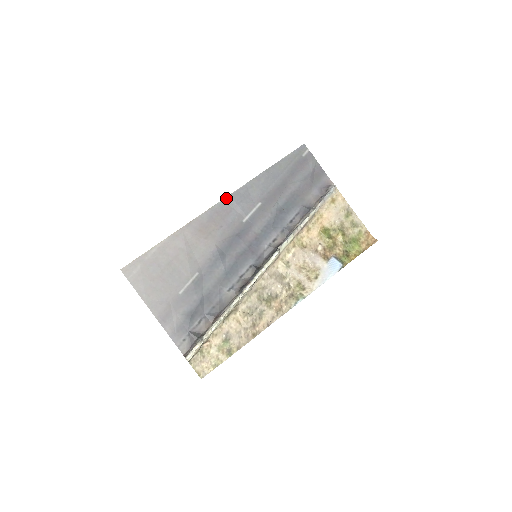
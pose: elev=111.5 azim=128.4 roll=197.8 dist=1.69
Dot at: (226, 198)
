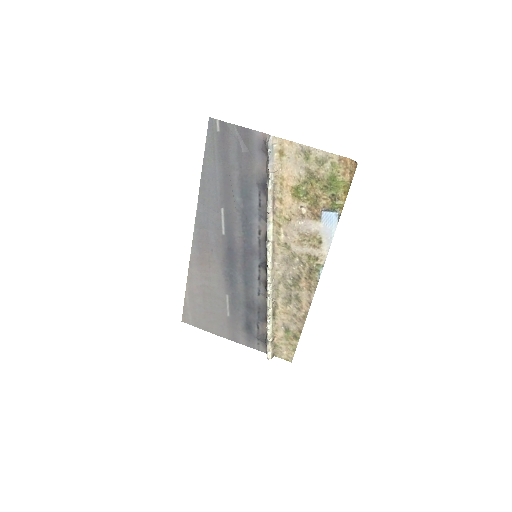
Dot at: (195, 225)
